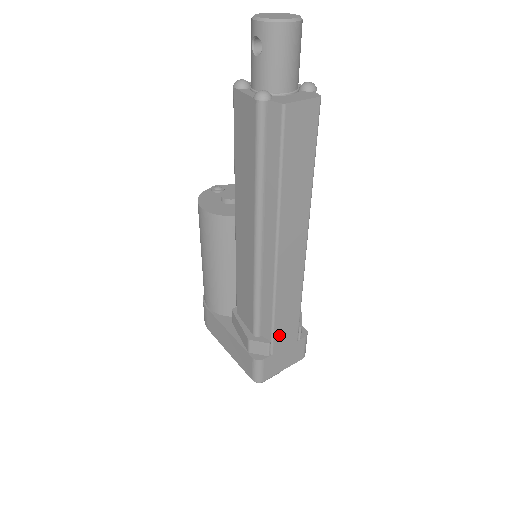
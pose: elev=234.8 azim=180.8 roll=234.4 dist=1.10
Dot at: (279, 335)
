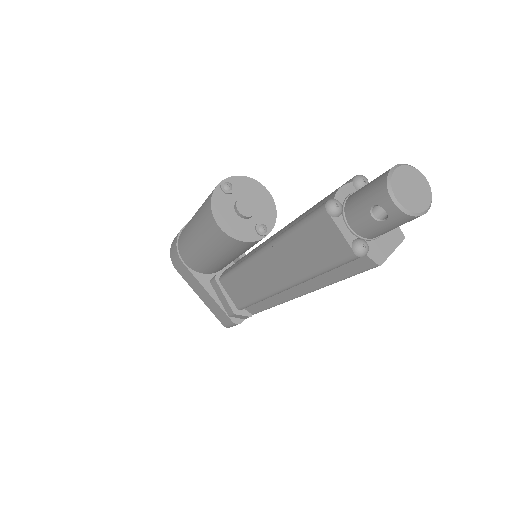
Dot at: occluded
